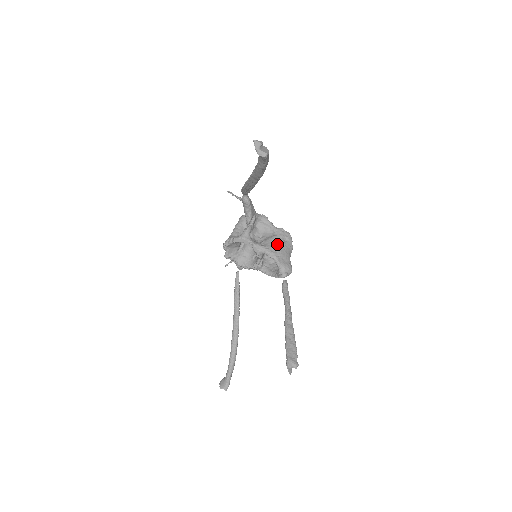
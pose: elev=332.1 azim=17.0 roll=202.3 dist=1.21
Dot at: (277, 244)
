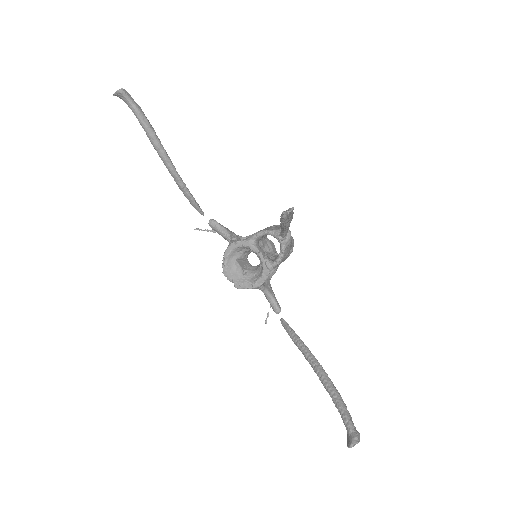
Dot at: occluded
